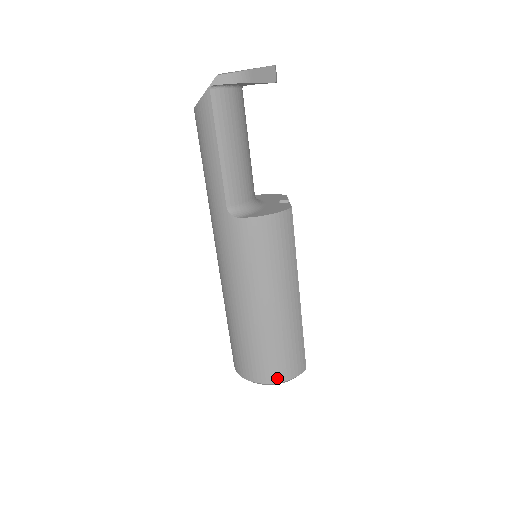
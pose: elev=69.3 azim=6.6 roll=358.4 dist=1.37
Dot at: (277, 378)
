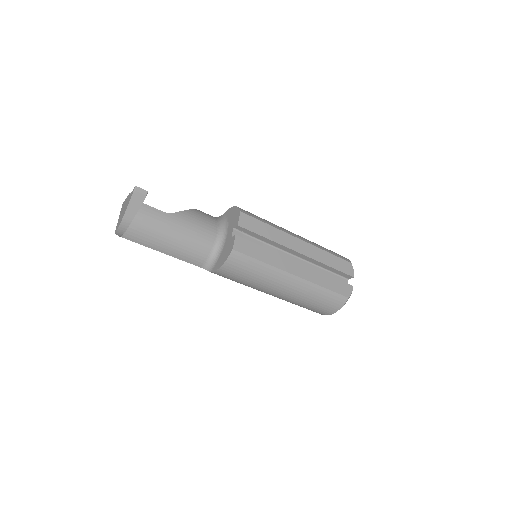
Dot at: (327, 313)
